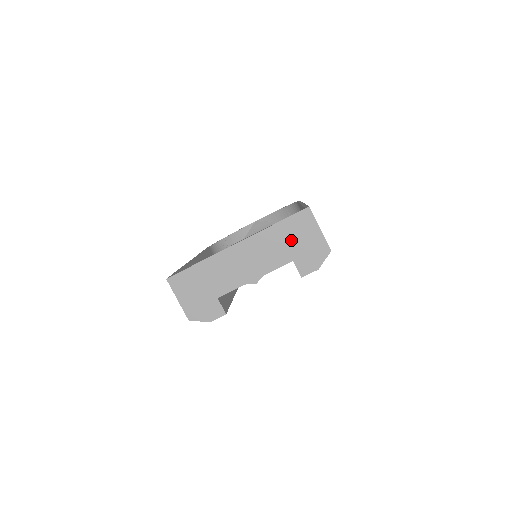
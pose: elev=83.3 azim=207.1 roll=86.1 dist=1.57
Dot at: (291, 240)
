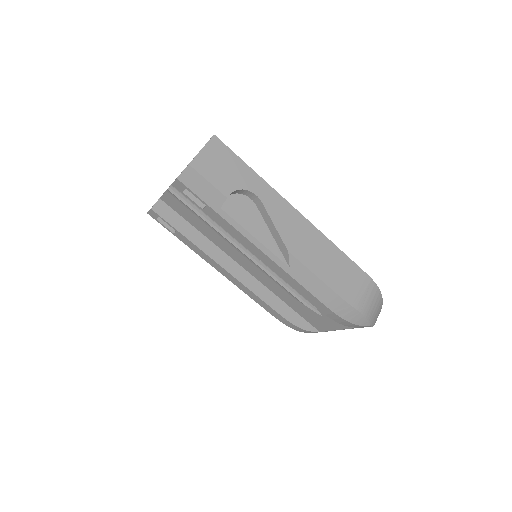
Dot at: occluded
